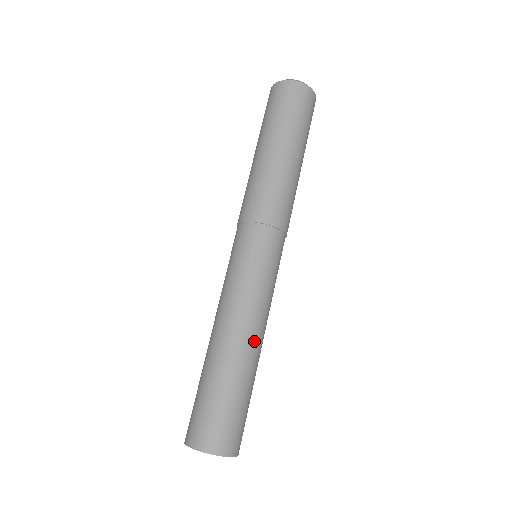
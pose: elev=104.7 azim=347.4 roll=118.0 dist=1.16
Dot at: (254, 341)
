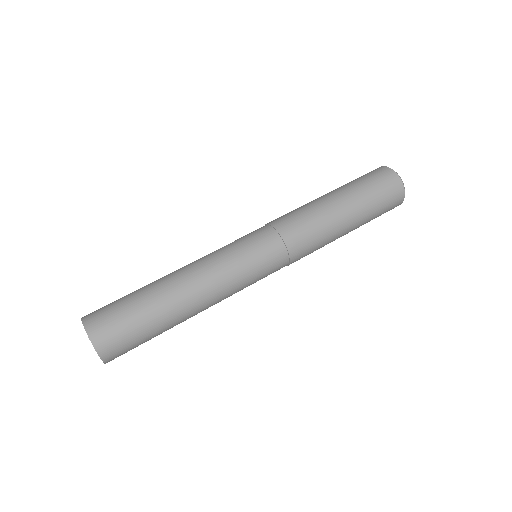
Dot at: (189, 290)
